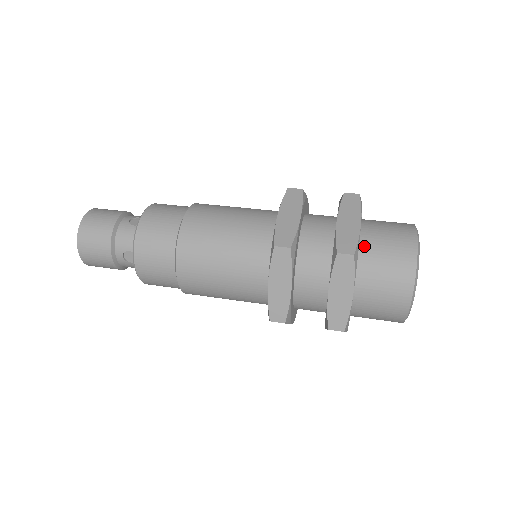
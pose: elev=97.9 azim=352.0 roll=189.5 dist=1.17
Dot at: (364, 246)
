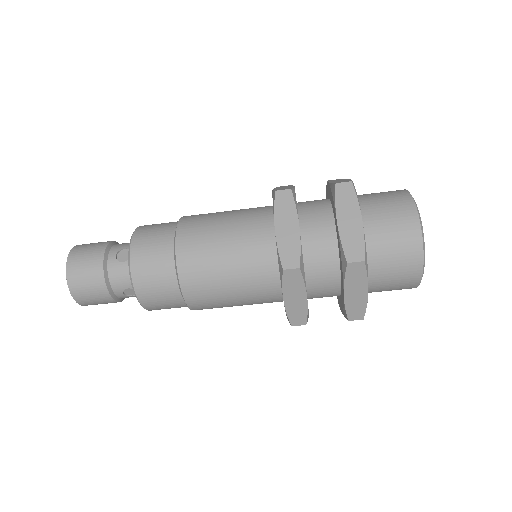
Dot at: (368, 238)
